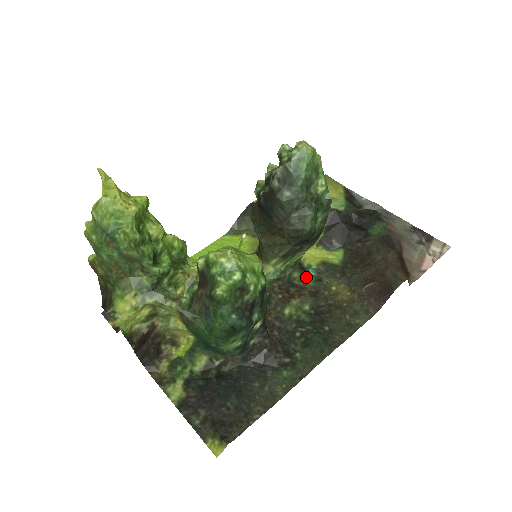
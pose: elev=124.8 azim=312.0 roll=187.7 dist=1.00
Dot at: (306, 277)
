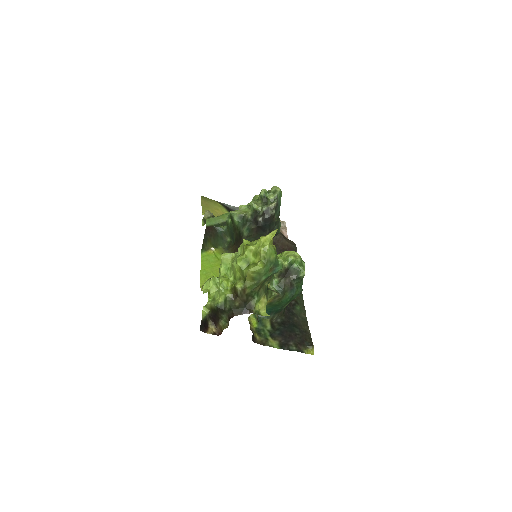
Dot at: occluded
